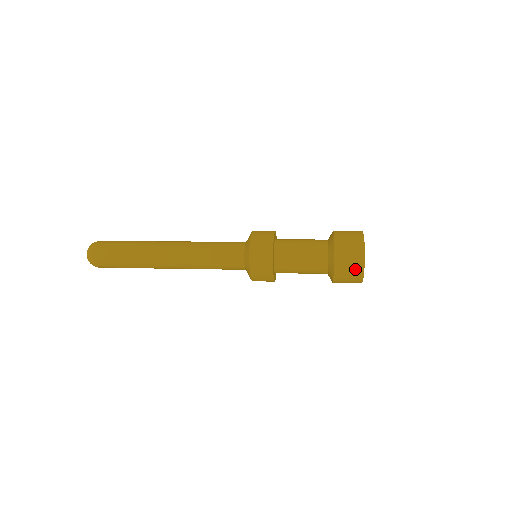
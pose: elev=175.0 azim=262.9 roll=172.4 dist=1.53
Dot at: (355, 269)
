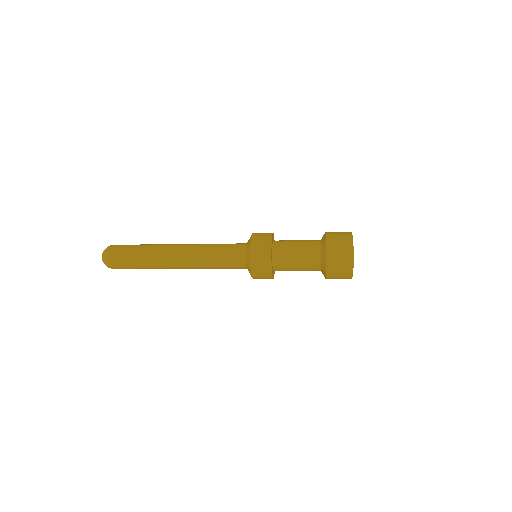
Dot at: (345, 257)
